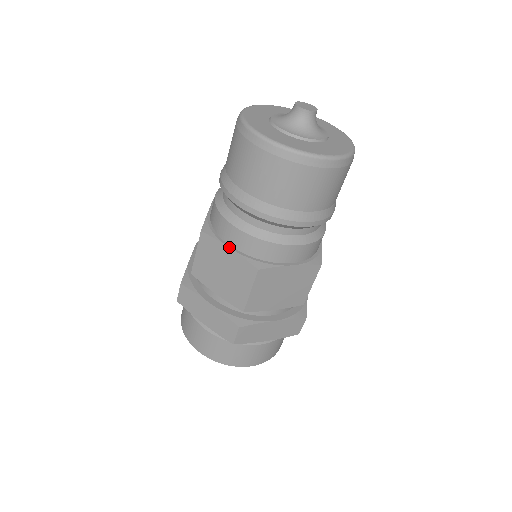
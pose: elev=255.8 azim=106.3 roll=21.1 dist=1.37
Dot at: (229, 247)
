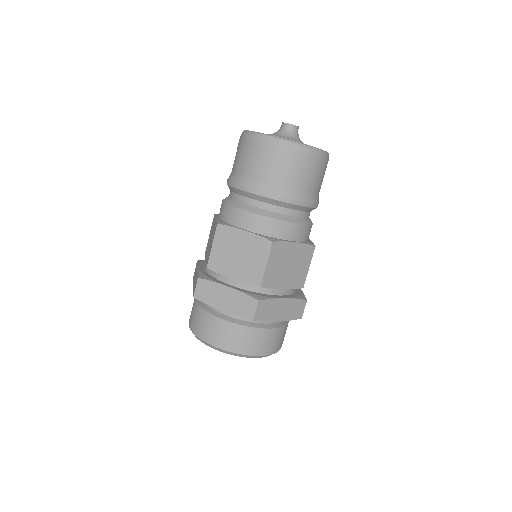
Dot at: (245, 230)
